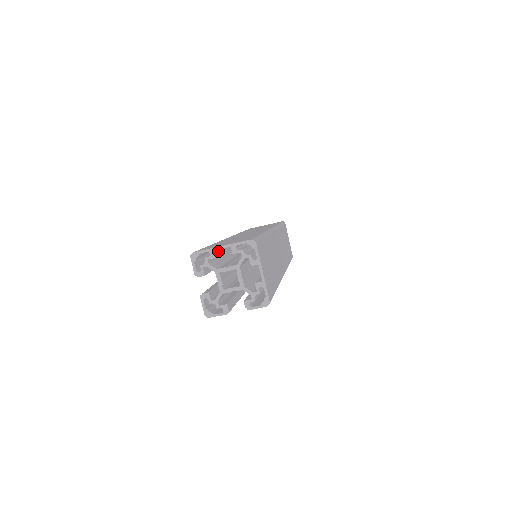
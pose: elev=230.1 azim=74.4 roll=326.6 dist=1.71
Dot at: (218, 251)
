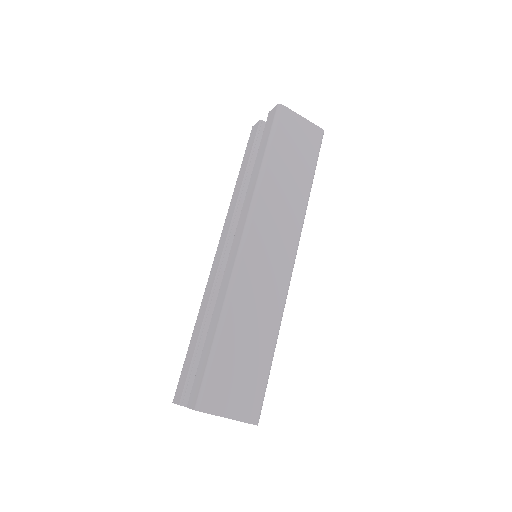
Dot at: (223, 399)
